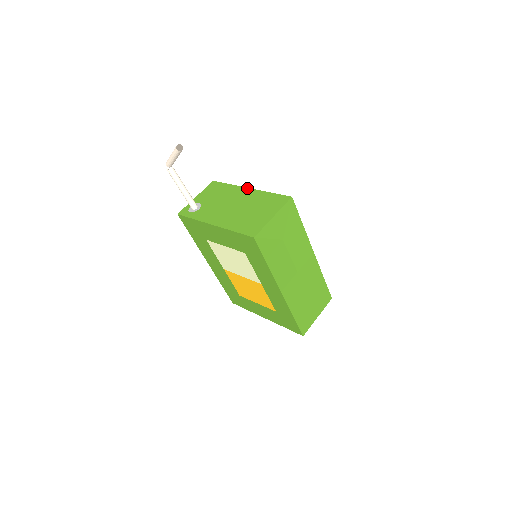
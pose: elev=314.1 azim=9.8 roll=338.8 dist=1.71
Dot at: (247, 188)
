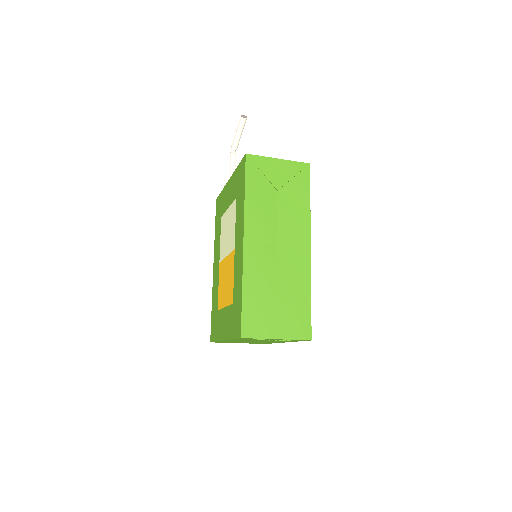
Dot at: occluded
